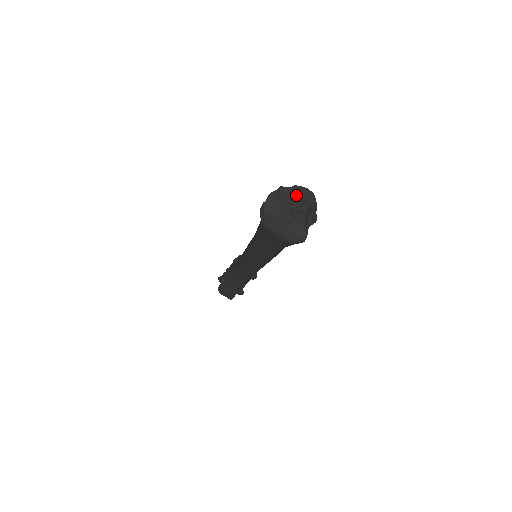
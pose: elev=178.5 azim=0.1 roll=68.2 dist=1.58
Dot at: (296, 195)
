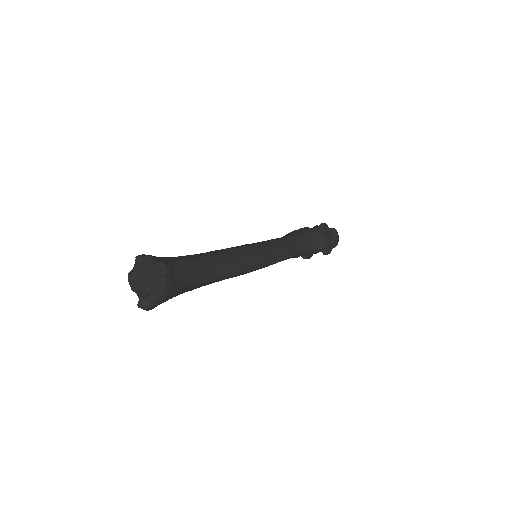
Dot at: (149, 274)
